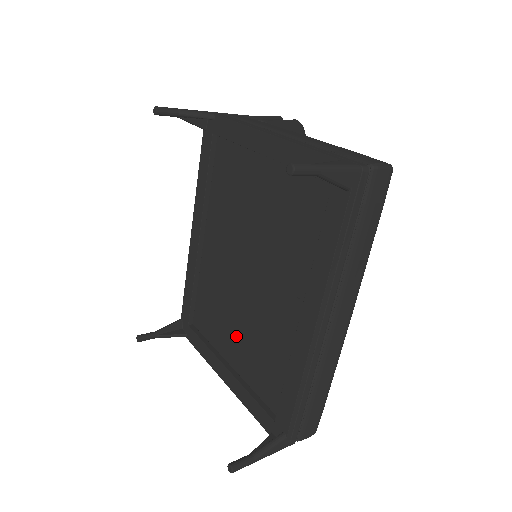
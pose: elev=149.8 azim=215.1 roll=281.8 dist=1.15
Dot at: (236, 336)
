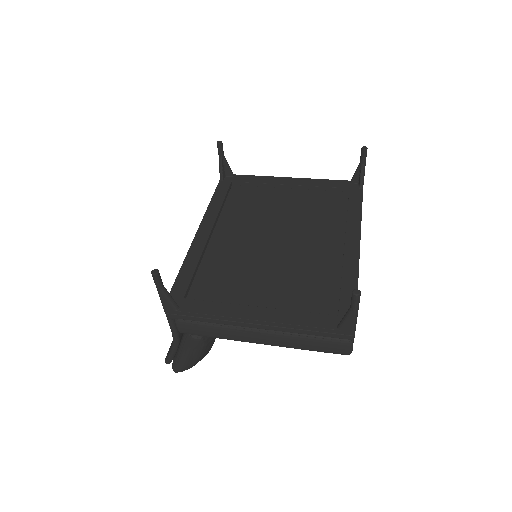
Dot at: (265, 284)
